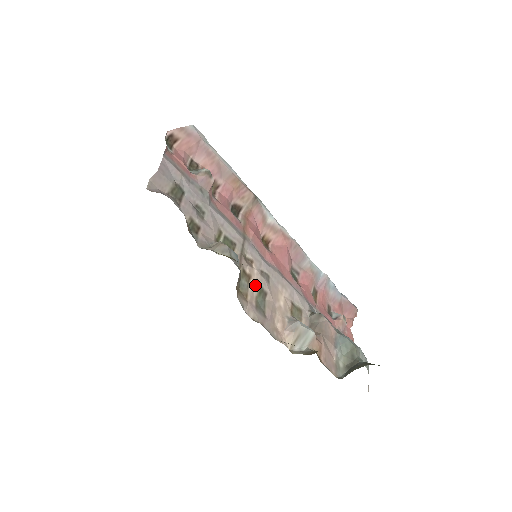
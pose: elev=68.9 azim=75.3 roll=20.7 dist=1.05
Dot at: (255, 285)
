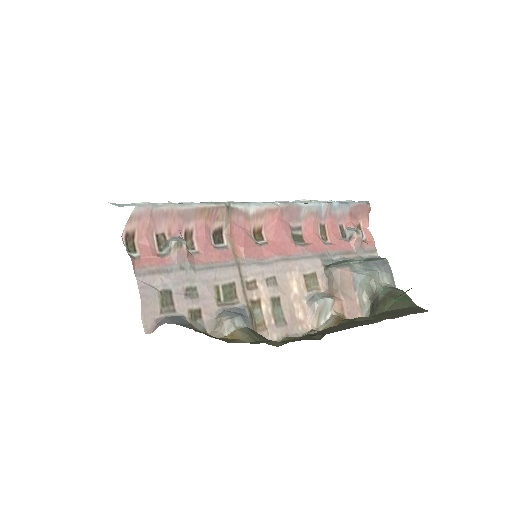
Dot at: (267, 302)
